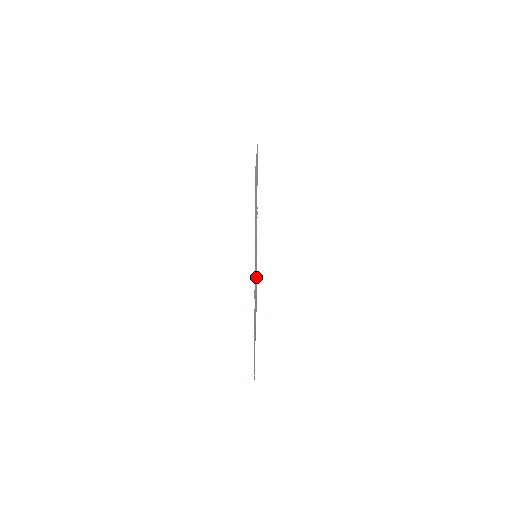
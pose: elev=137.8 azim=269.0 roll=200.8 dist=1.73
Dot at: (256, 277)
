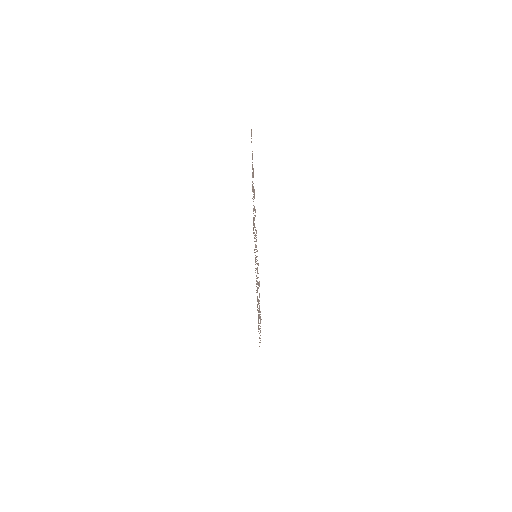
Dot at: occluded
